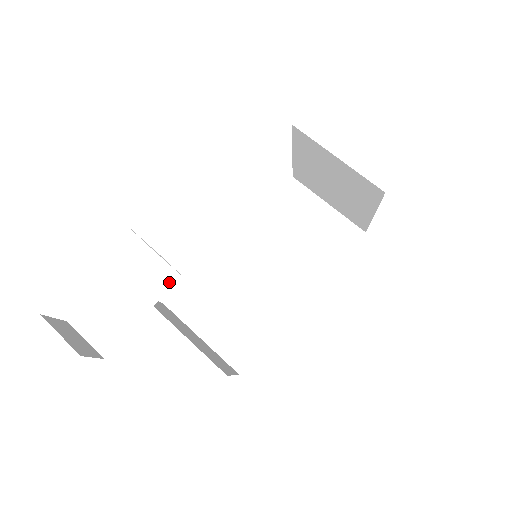
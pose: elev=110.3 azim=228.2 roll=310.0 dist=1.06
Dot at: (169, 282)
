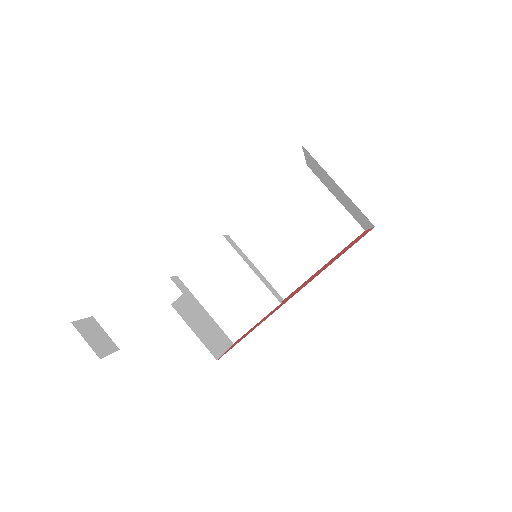
Dot at: (173, 297)
